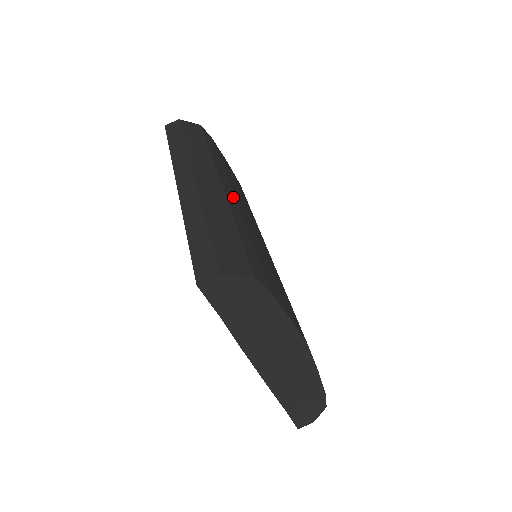
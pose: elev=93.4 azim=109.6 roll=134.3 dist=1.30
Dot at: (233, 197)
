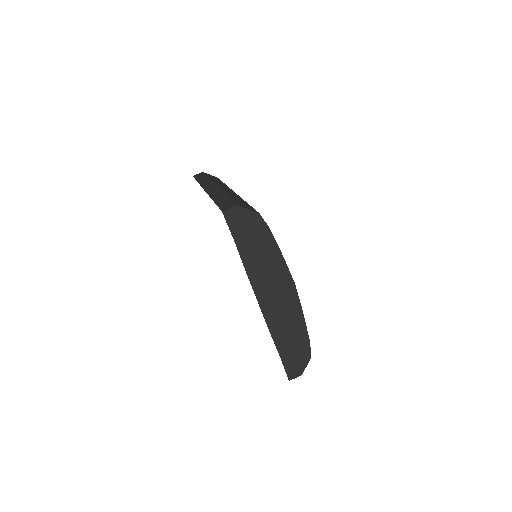
Dot at: occluded
